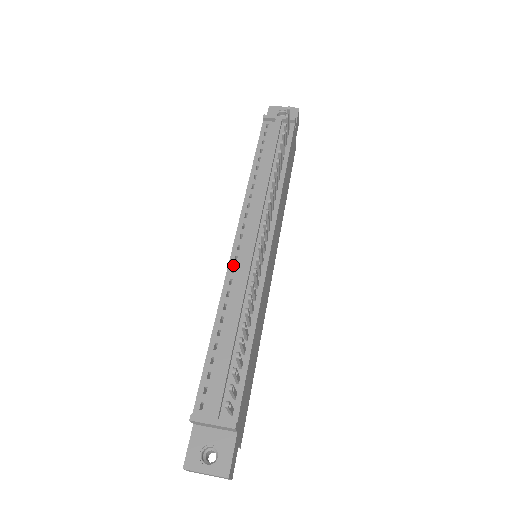
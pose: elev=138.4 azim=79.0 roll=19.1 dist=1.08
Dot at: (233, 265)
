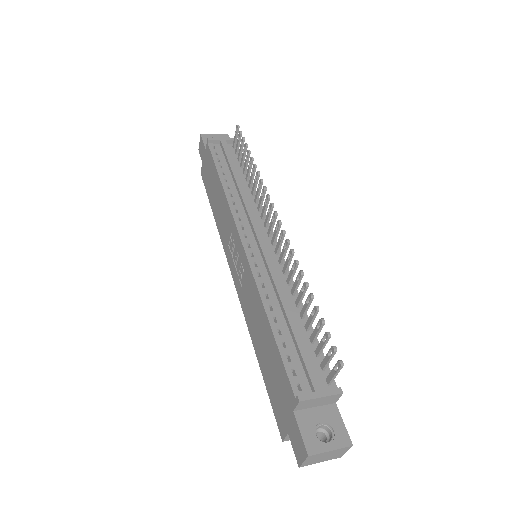
Dot at: (253, 260)
